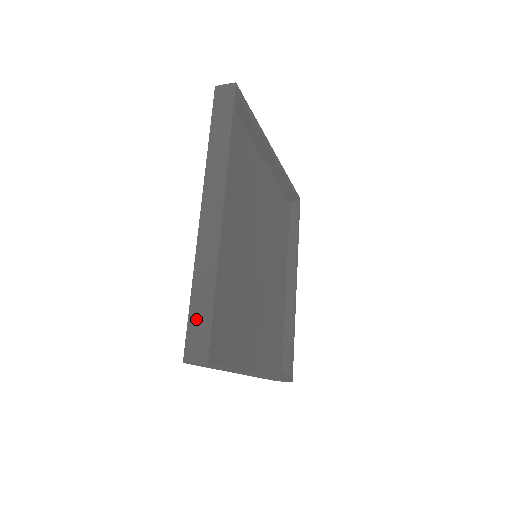
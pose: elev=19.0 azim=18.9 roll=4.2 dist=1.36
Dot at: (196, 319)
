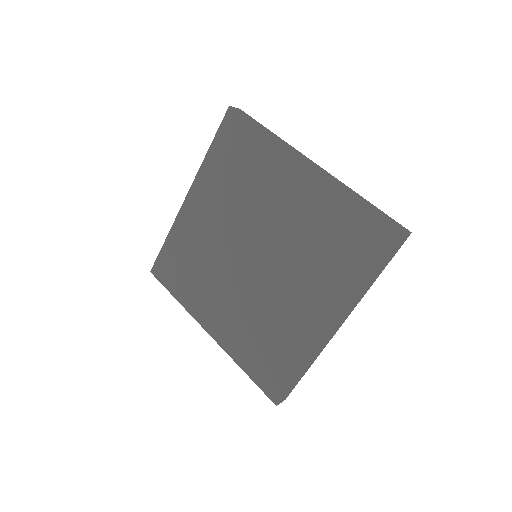
Dot at: (380, 213)
